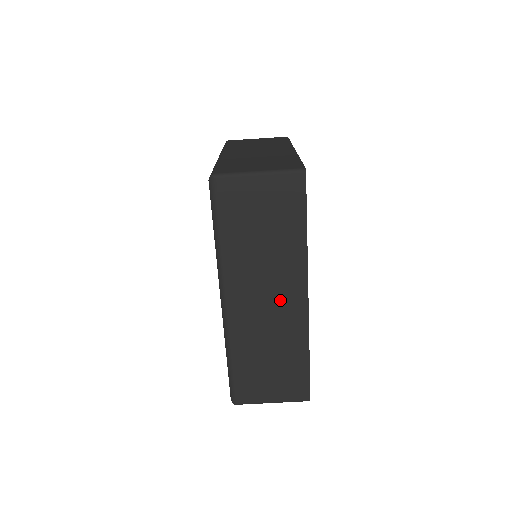
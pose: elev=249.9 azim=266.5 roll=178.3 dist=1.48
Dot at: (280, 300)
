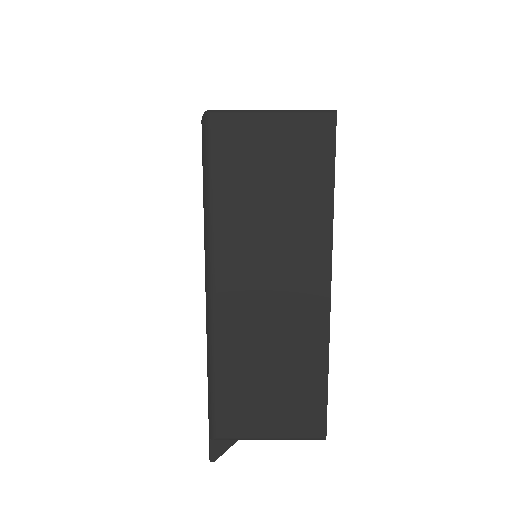
Dot at: occluded
